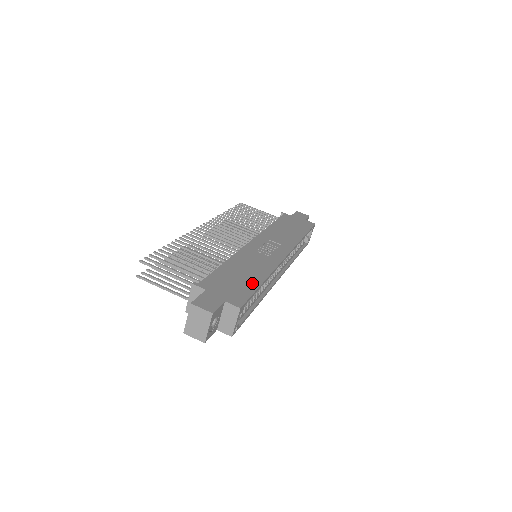
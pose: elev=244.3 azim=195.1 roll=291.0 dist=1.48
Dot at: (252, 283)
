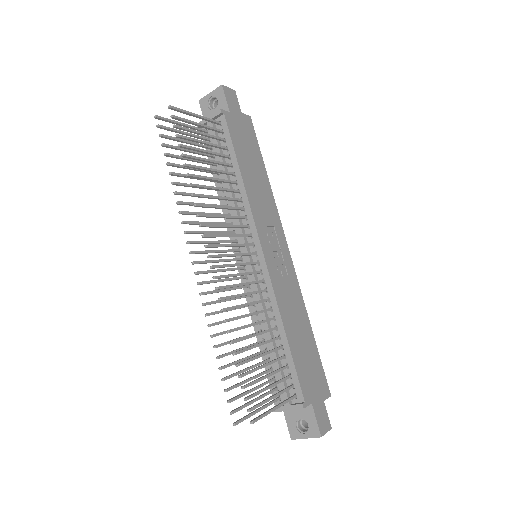
Dot at: (313, 346)
